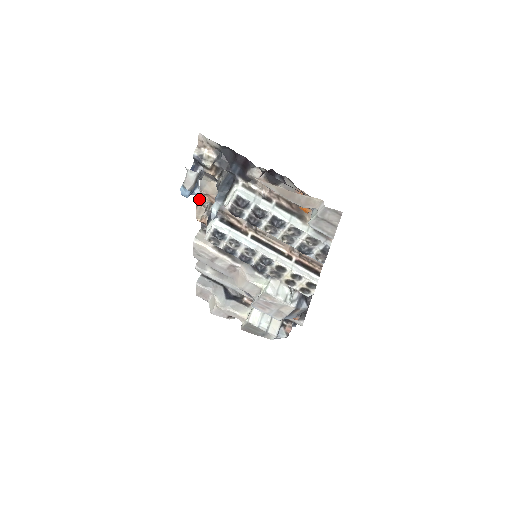
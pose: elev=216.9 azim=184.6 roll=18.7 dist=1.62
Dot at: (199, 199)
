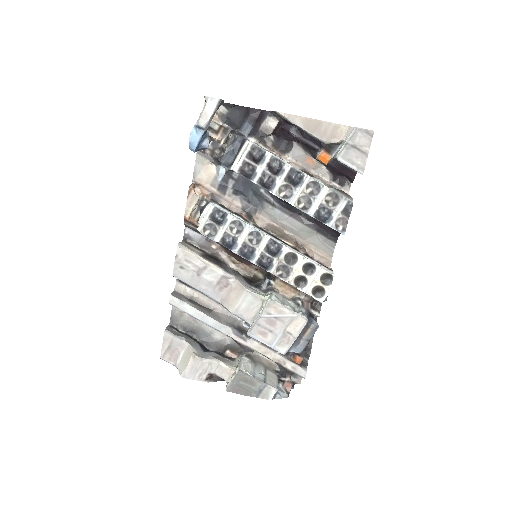
Dot at: (193, 185)
